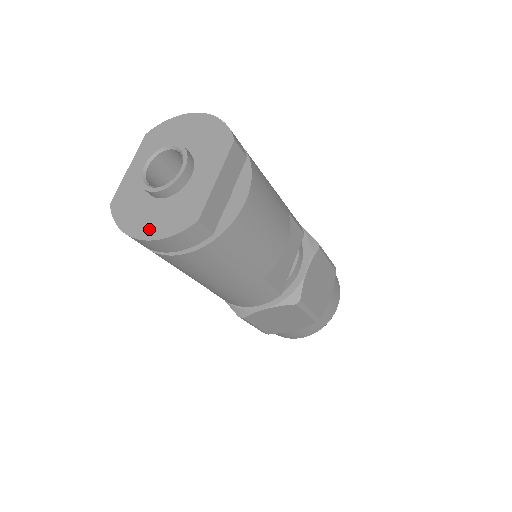
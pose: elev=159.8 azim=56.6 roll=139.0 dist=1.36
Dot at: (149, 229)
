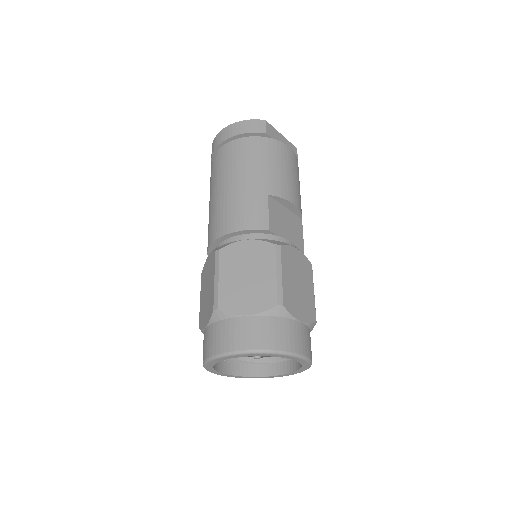
Dot at: occluded
